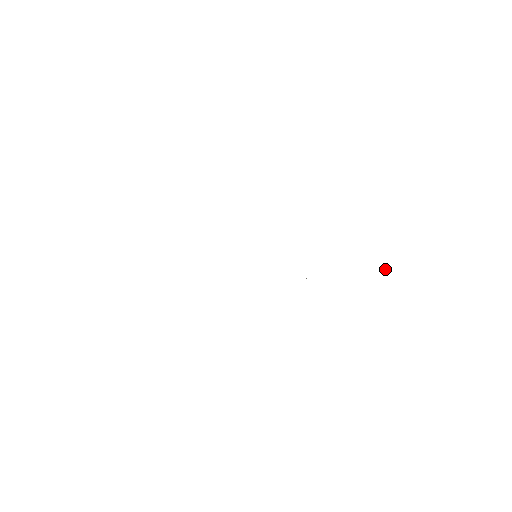
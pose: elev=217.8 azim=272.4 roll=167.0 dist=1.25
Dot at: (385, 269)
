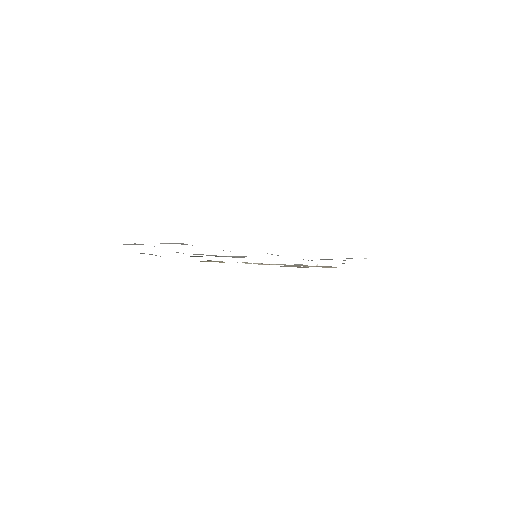
Dot at: (316, 265)
